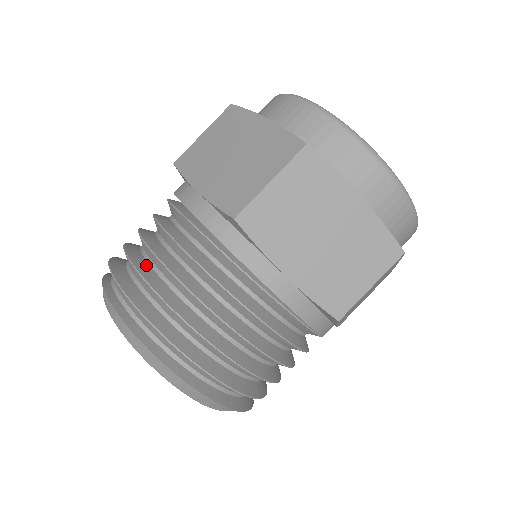
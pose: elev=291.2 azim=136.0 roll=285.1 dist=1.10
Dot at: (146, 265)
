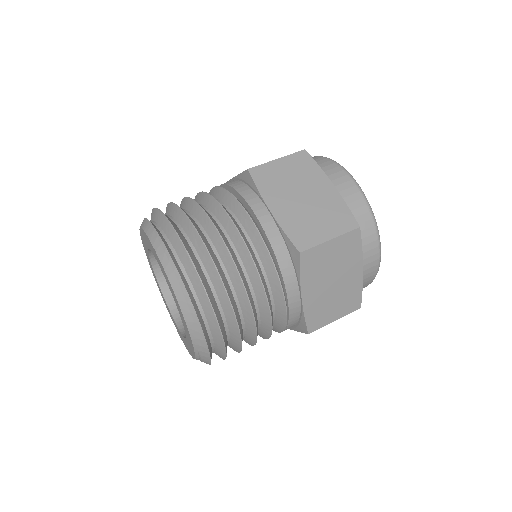
Dot at: (208, 243)
